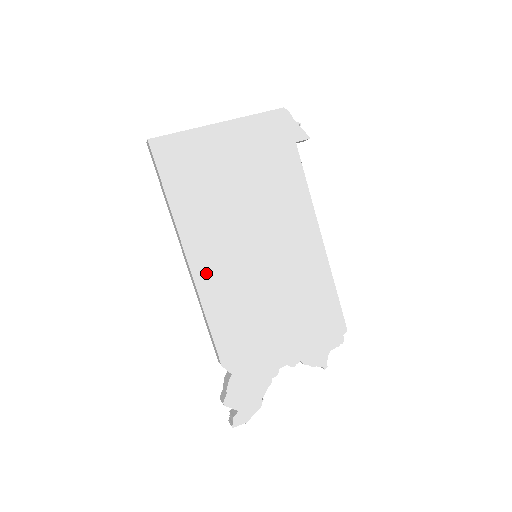
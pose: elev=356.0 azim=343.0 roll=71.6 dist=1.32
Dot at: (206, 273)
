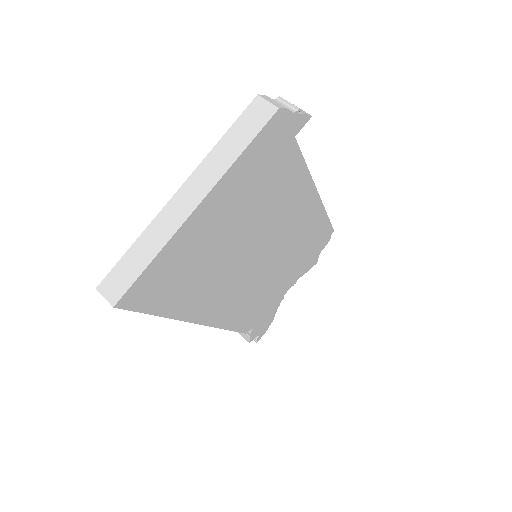
Dot at: (220, 314)
